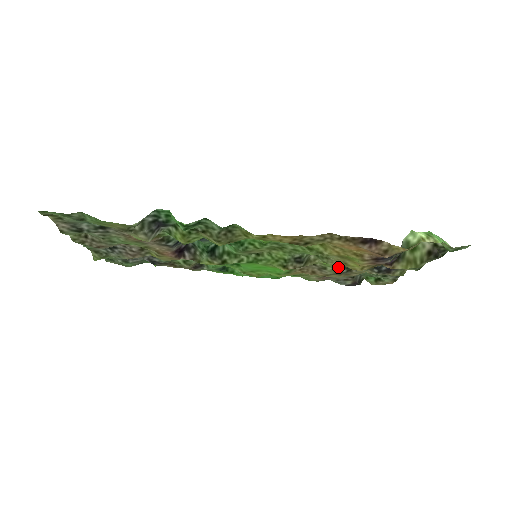
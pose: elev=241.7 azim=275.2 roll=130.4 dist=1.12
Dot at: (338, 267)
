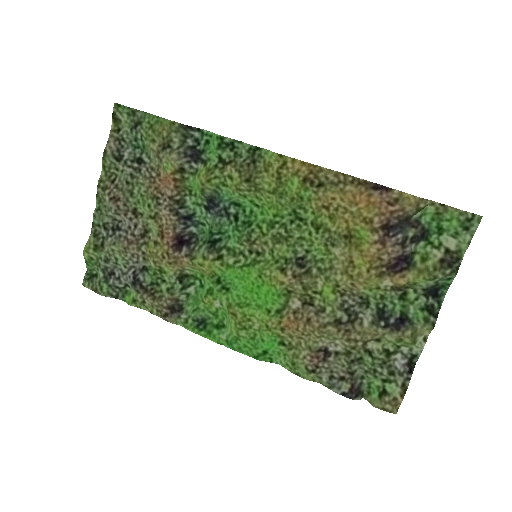
Dot at: (339, 303)
